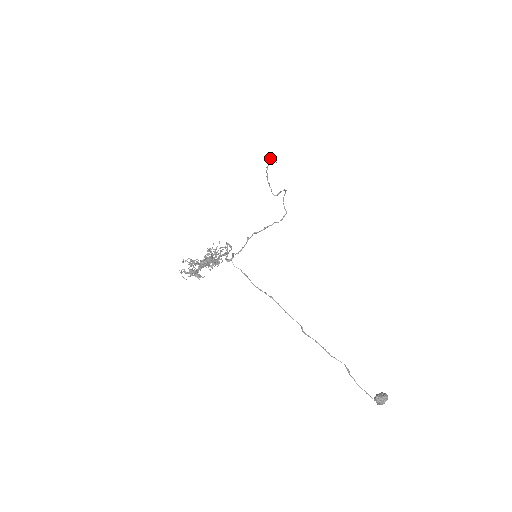
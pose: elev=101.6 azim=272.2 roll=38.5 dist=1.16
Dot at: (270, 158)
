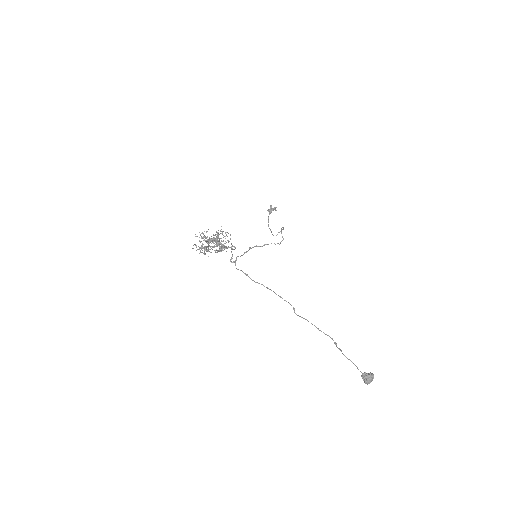
Dot at: (271, 208)
